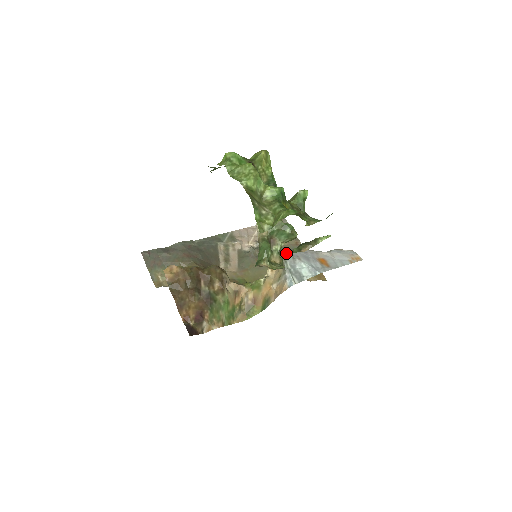
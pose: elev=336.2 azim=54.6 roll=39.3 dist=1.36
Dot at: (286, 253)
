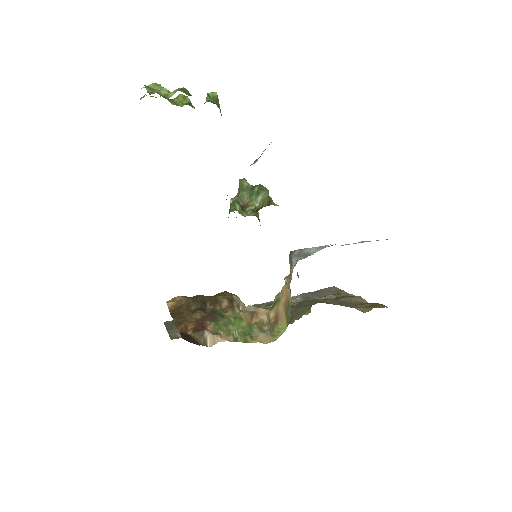
Dot at: occluded
